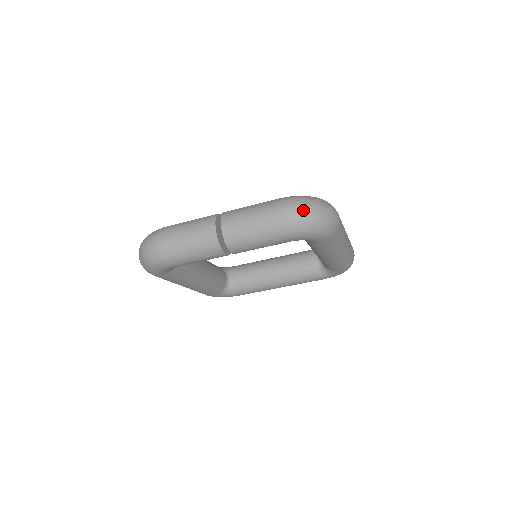
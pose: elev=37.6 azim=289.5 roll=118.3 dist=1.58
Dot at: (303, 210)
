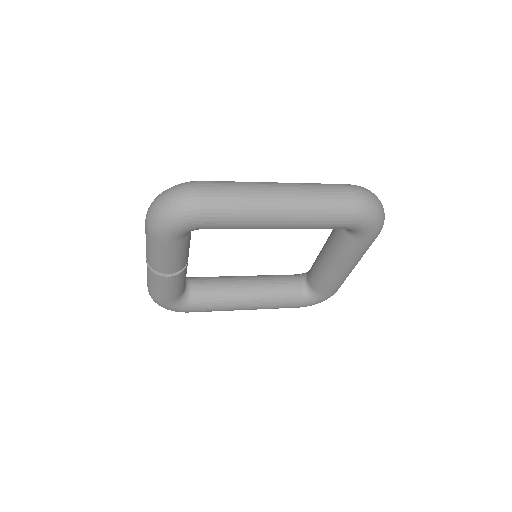
Dot at: (151, 210)
